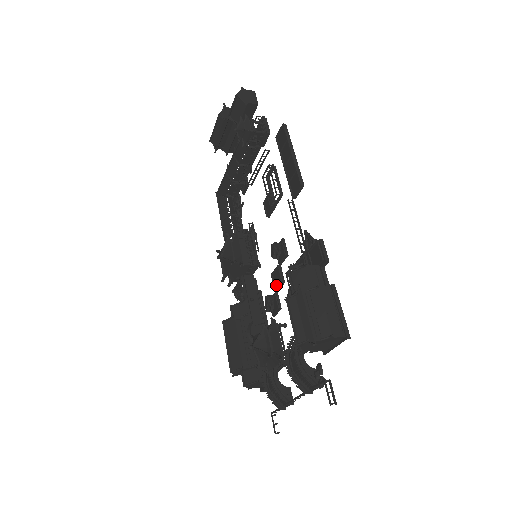
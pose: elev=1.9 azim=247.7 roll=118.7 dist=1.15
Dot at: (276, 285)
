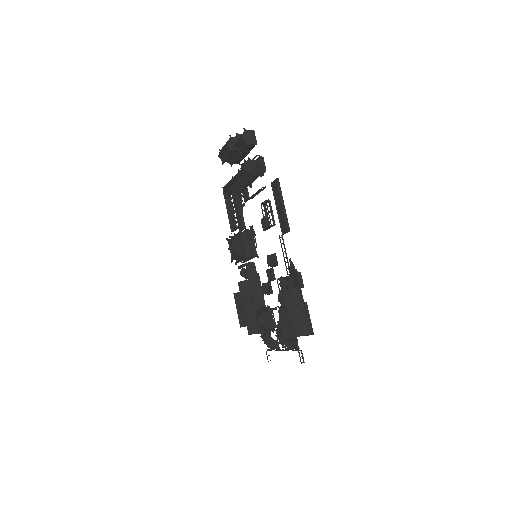
Dot at: (270, 279)
